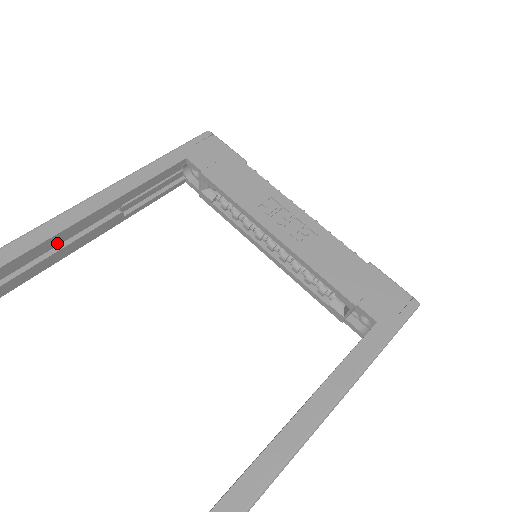
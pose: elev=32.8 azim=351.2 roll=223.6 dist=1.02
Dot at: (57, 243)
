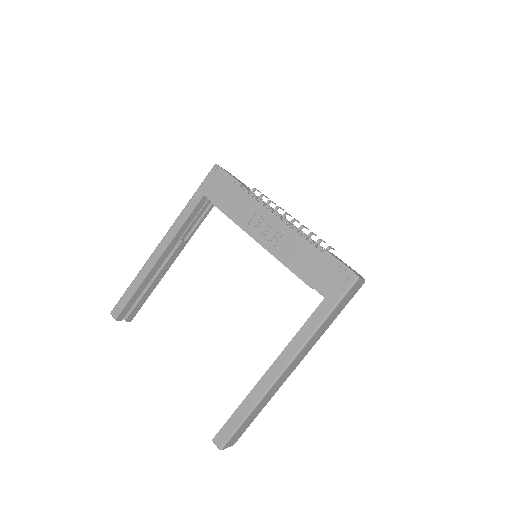
Dot at: (153, 274)
